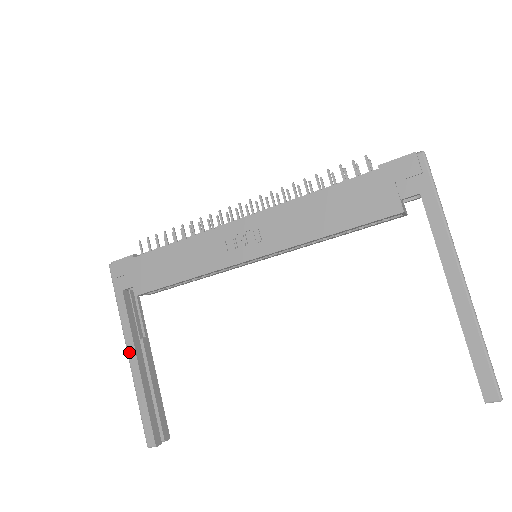
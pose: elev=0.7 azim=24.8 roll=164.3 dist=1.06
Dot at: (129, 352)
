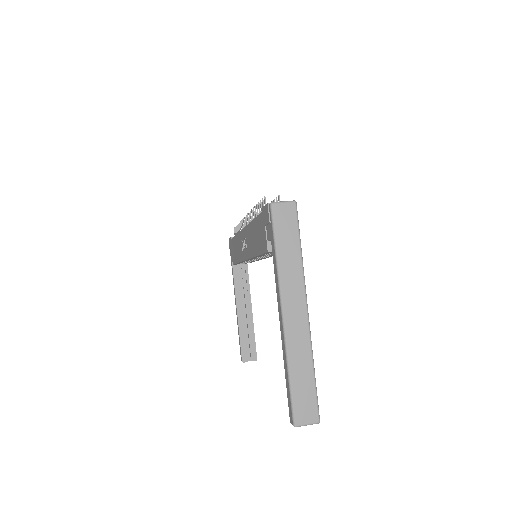
Dot at: (235, 299)
